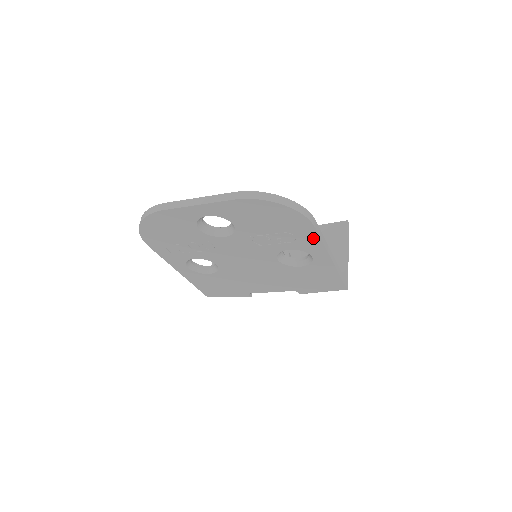
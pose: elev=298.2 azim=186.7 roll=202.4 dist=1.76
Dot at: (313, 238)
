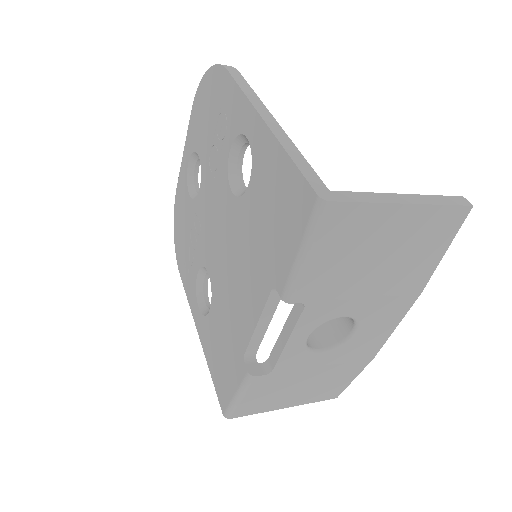
Dot at: (234, 93)
